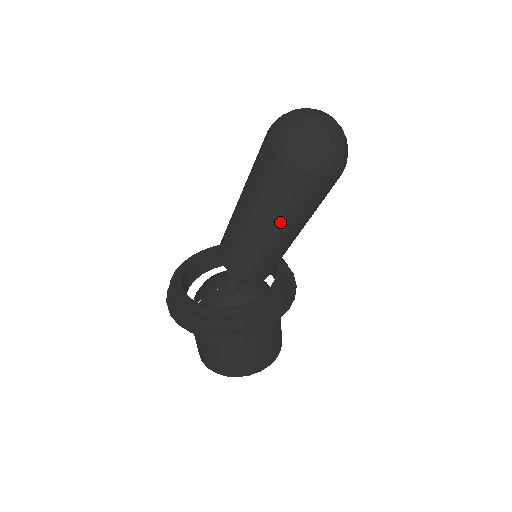
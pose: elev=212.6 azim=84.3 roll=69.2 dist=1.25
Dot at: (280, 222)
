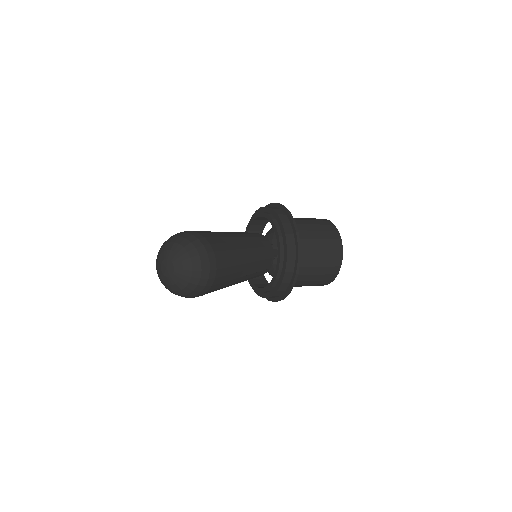
Dot at: occluded
